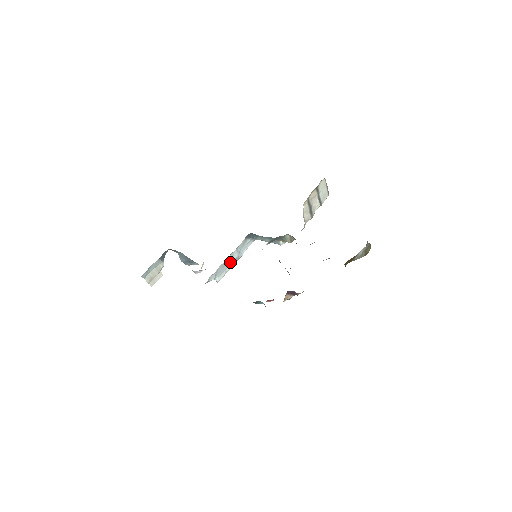
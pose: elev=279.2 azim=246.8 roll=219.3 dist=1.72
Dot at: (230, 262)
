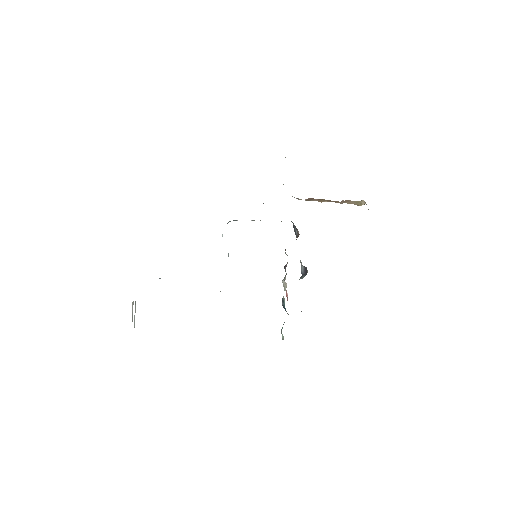
Dot at: occluded
